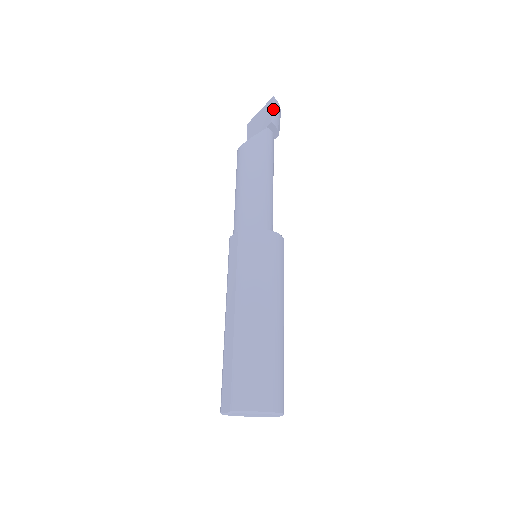
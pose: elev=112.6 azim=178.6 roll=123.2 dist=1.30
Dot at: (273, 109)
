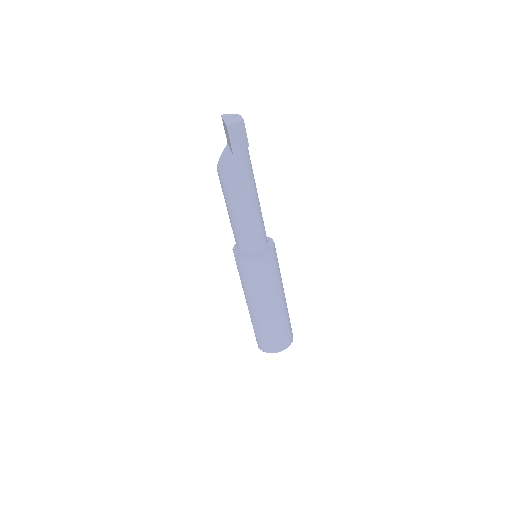
Dot at: (231, 139)
